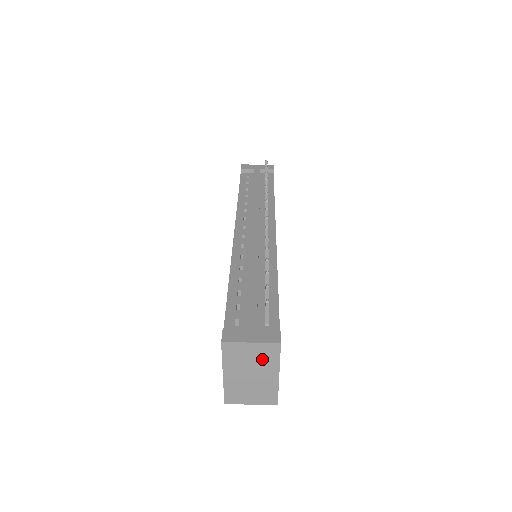
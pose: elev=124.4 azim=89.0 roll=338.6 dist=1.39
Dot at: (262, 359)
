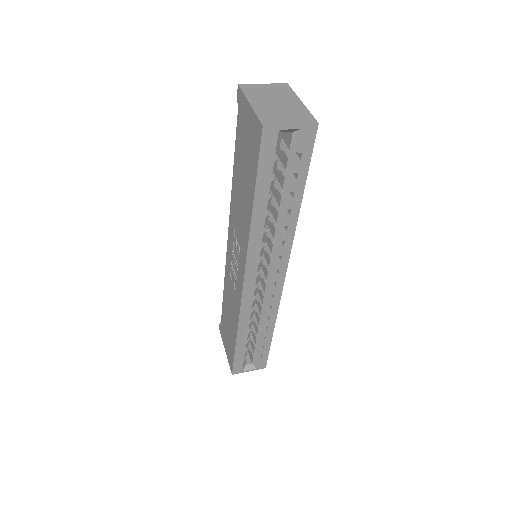
Dot at: (279, 93)
